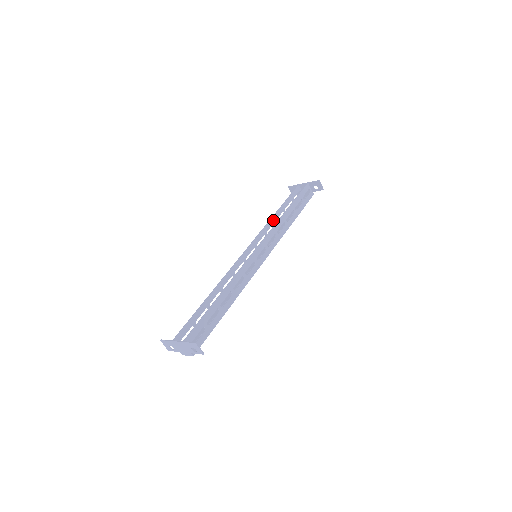
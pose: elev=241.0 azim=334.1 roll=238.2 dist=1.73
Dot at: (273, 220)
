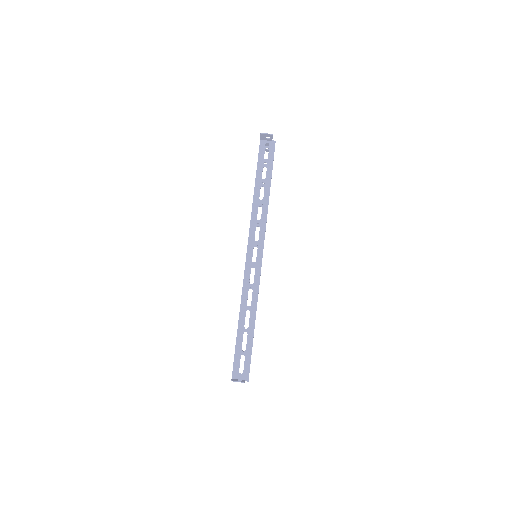
Dot at: occluded
